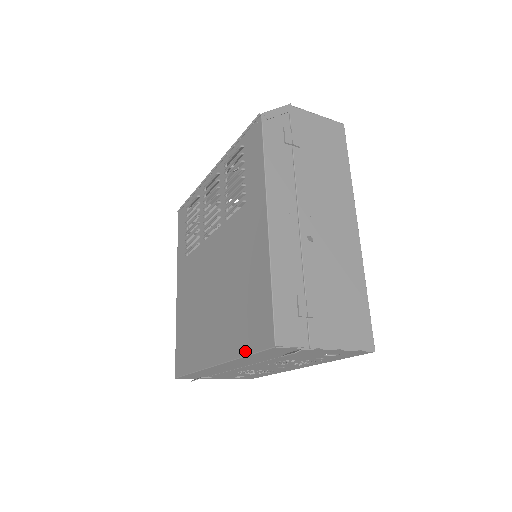
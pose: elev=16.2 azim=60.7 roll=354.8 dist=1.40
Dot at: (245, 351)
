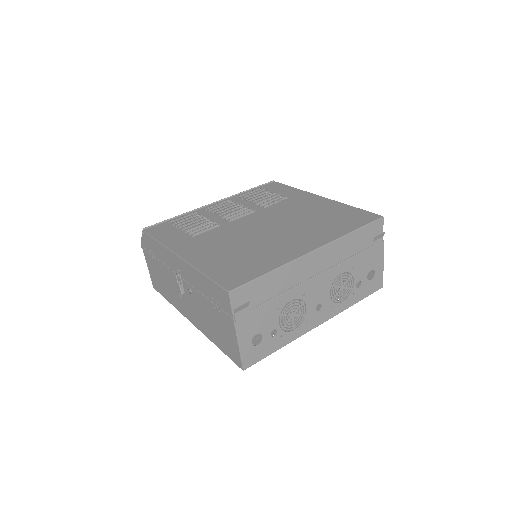
Dot at: (353, 228)
